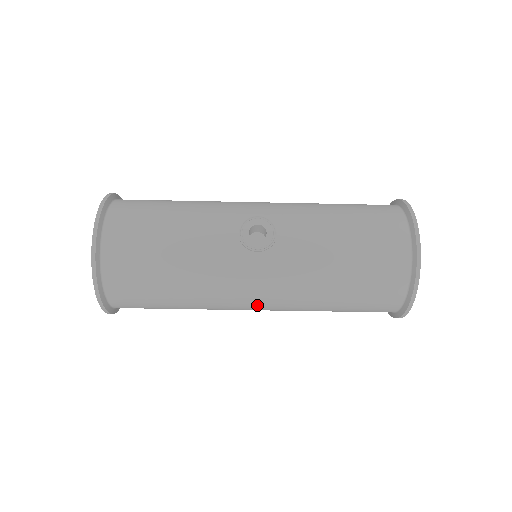
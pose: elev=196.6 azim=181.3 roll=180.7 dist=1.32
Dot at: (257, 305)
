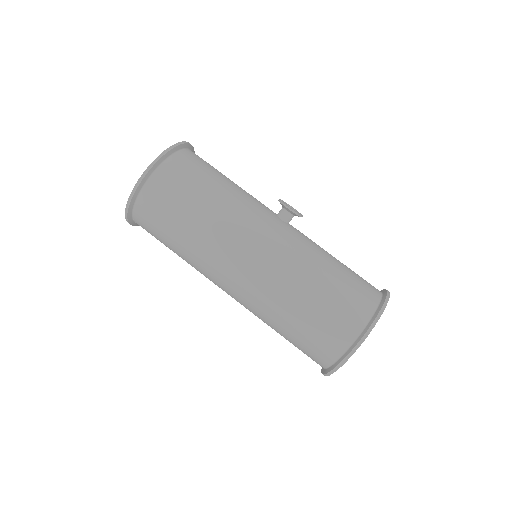
Dot at: (254, 253)
